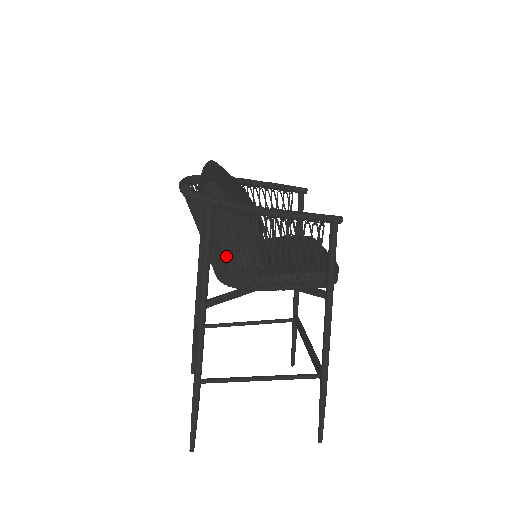
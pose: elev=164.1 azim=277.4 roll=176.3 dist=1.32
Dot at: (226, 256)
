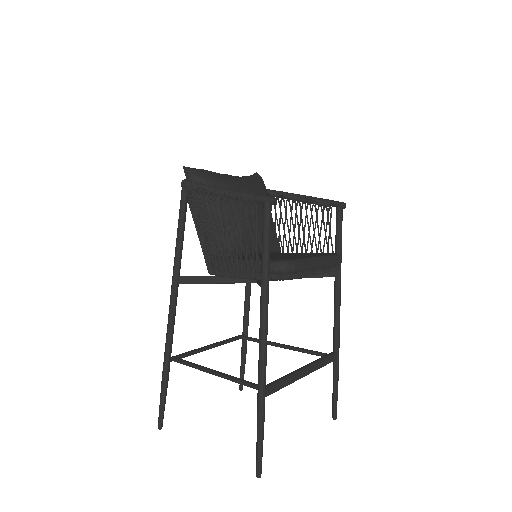
Dot at: (199, 238)
